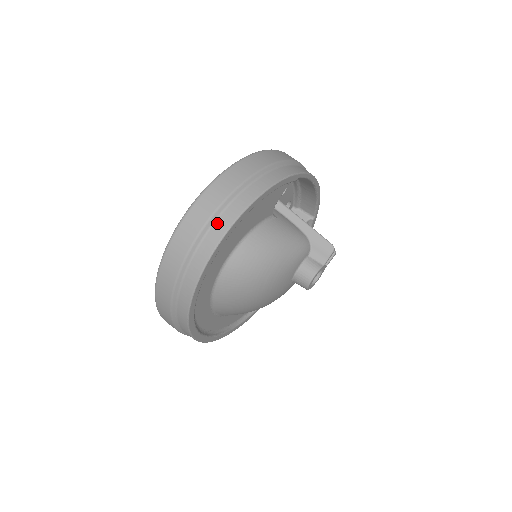
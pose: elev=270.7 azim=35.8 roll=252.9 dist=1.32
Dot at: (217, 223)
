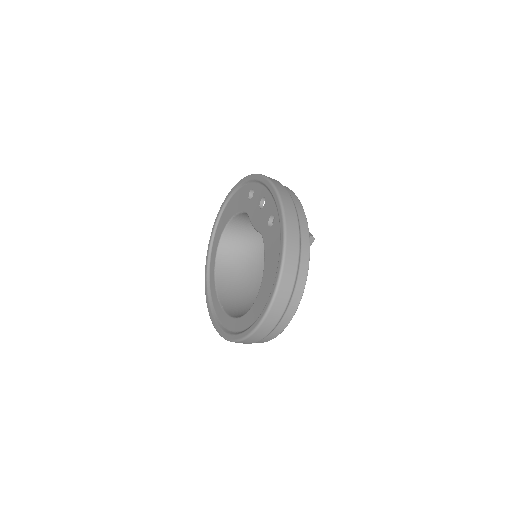
Dot at: (289, 309)
